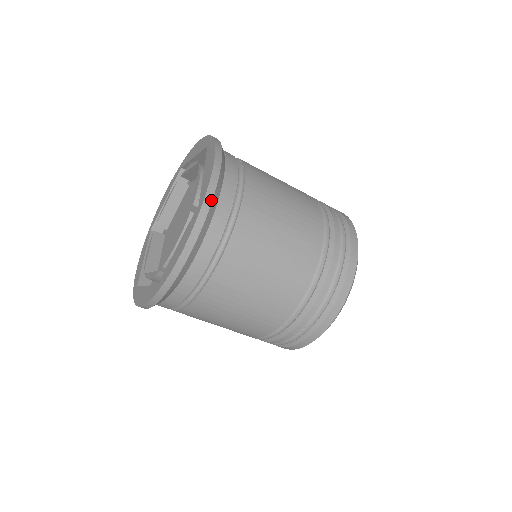
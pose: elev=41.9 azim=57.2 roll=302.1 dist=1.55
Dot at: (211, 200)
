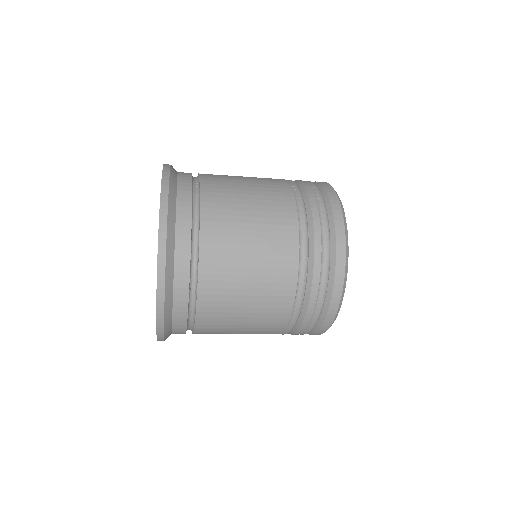
Dot at: (163, 340)
